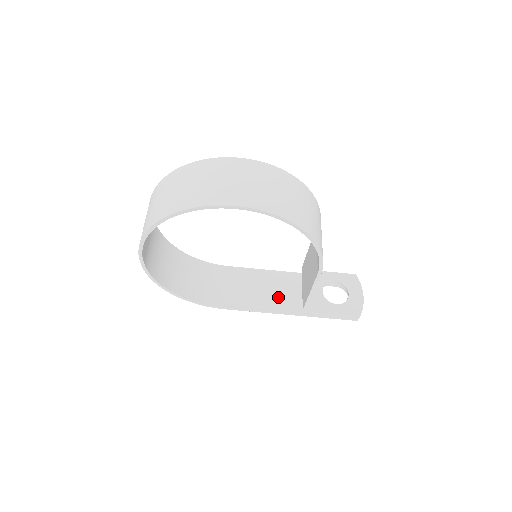
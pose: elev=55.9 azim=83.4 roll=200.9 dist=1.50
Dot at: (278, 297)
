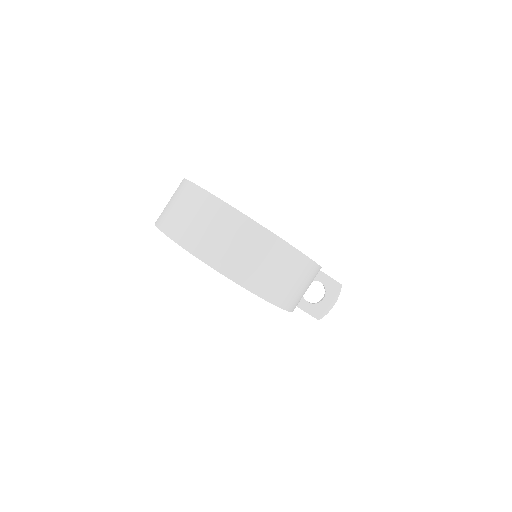
Dot at: occluded
